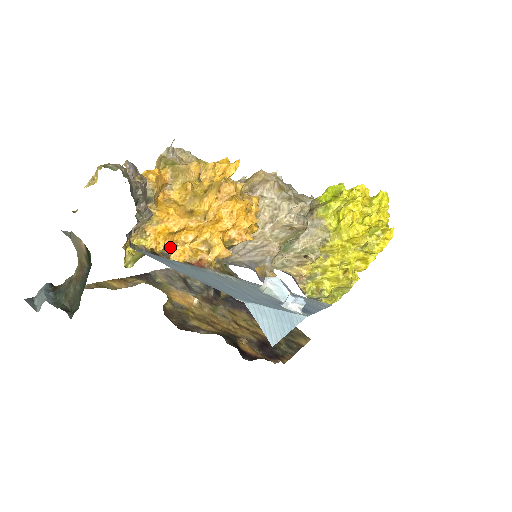
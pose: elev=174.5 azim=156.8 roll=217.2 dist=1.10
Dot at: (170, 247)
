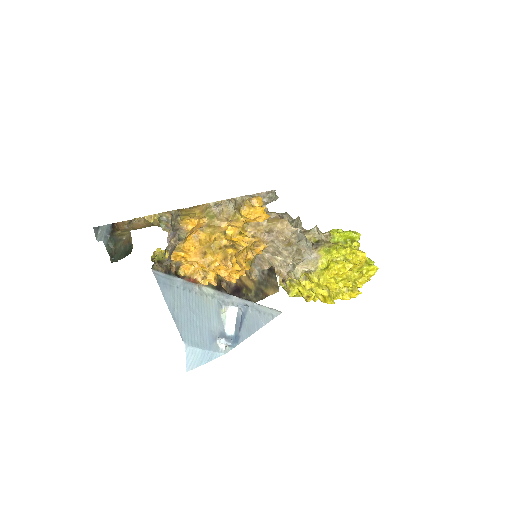
Dot at: (183, 262)
